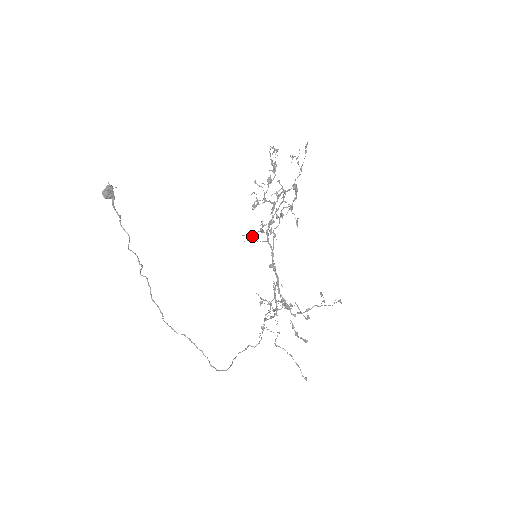
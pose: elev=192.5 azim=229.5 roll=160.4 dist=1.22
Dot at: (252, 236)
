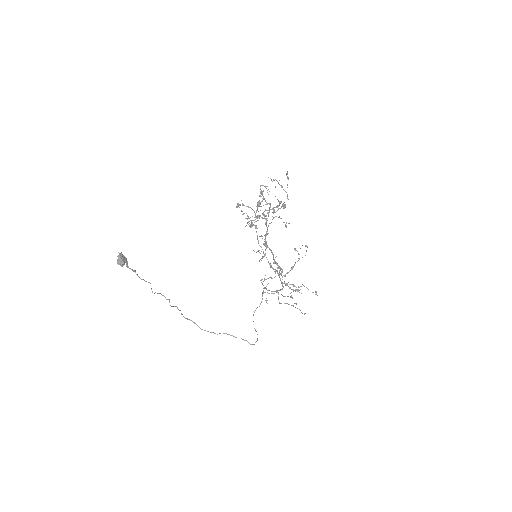
Dot at: (264, 256)
